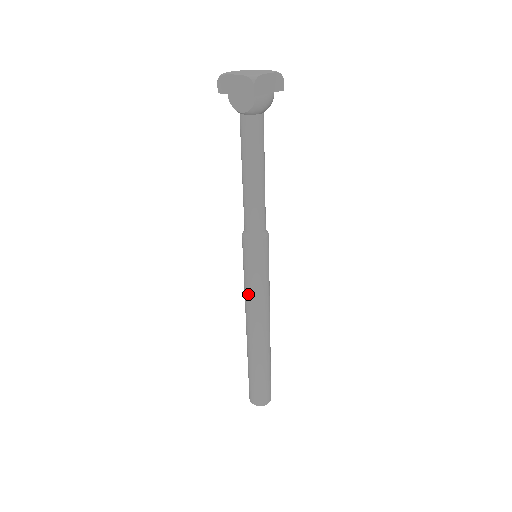
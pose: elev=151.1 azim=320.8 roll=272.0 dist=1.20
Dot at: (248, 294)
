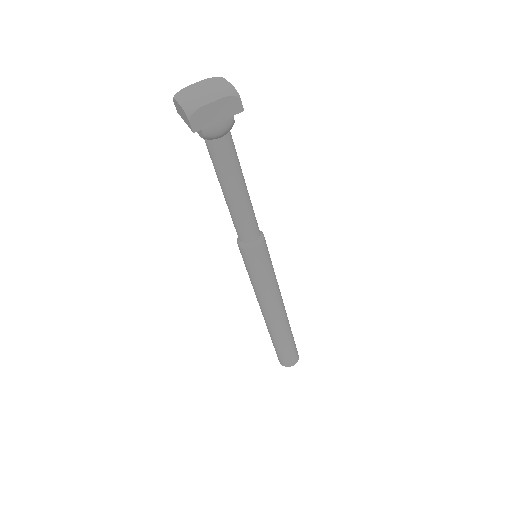
Dot at: occluded
